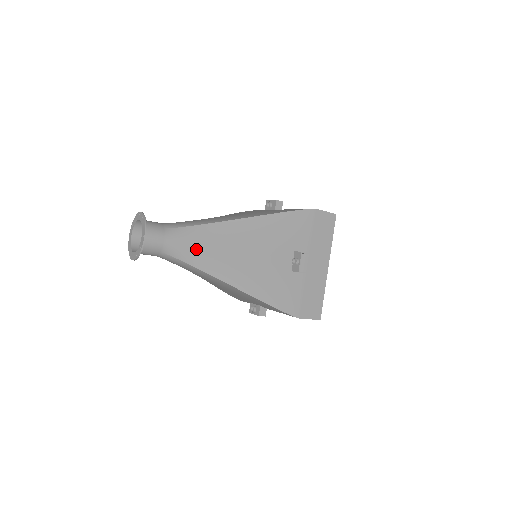
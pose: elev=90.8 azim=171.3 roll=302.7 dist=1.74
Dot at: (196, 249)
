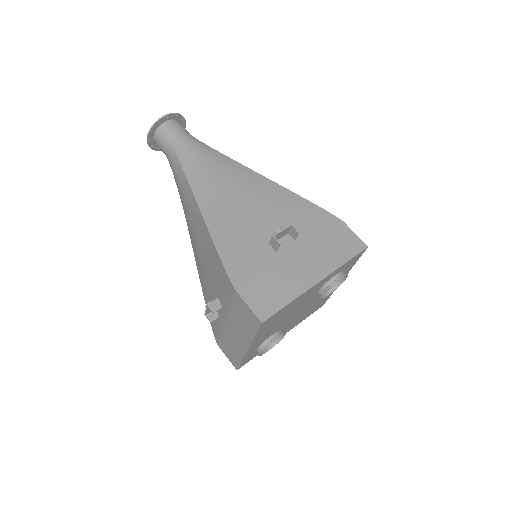
Dot at: (197, 157)
